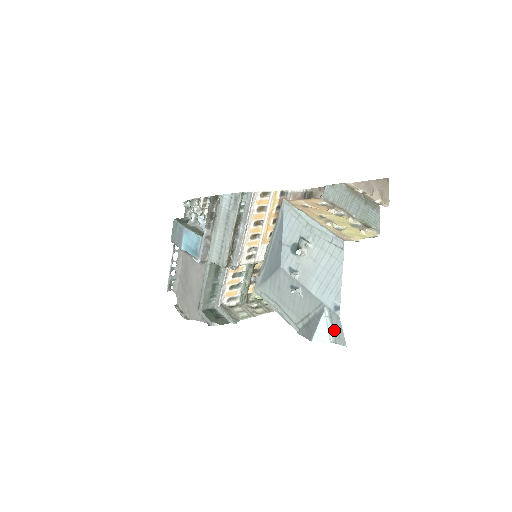
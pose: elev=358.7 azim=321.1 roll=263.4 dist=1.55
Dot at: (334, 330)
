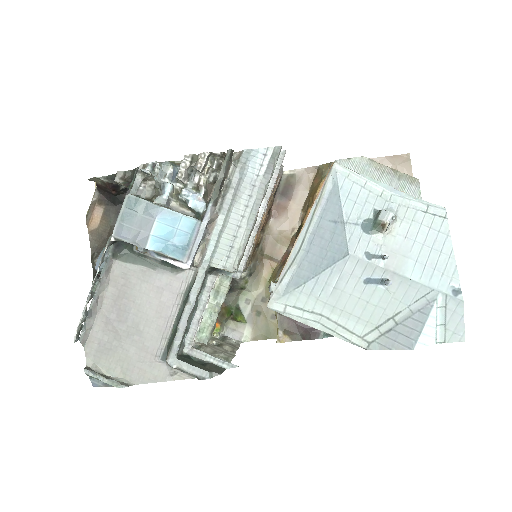
Dot at: (446, 324)
